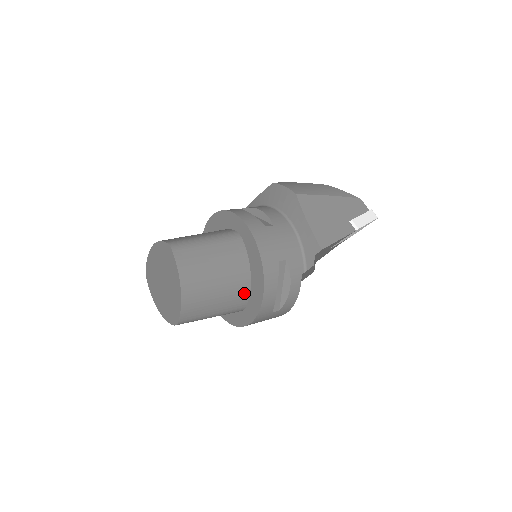
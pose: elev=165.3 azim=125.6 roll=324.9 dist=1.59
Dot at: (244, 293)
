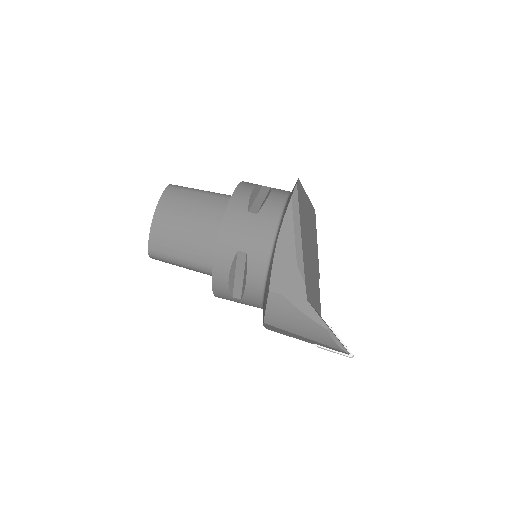
Dot at: occluded
